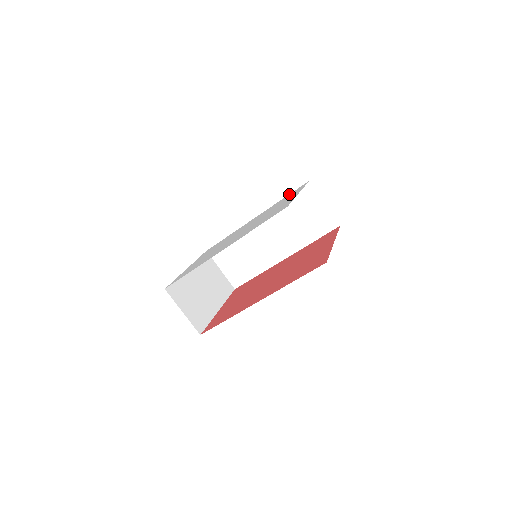
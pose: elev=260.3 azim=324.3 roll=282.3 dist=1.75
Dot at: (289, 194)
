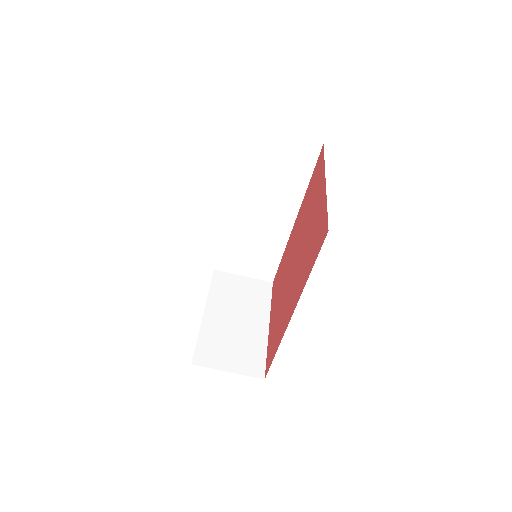
Dot at: occluded
